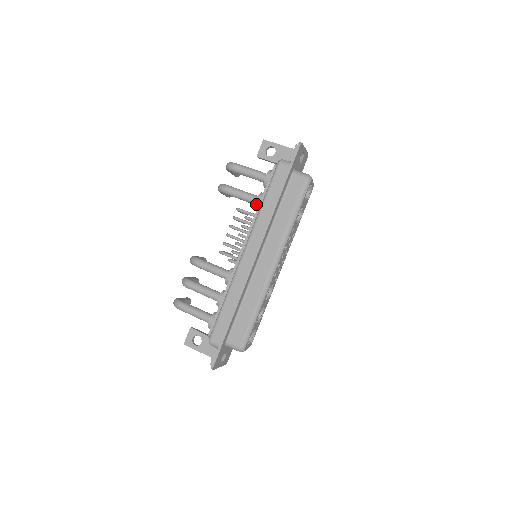
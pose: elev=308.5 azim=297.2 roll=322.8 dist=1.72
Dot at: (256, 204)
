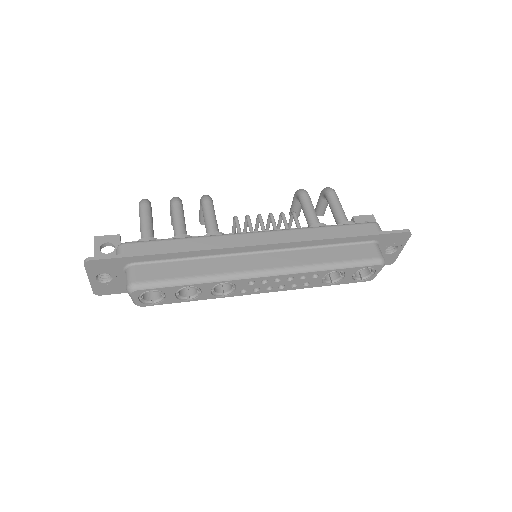
Dot at: (314, 225)
